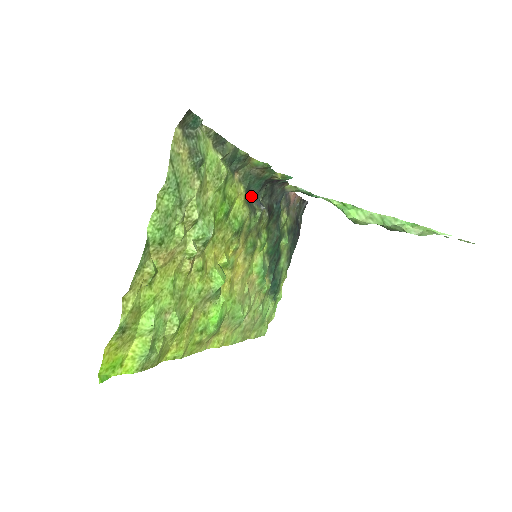
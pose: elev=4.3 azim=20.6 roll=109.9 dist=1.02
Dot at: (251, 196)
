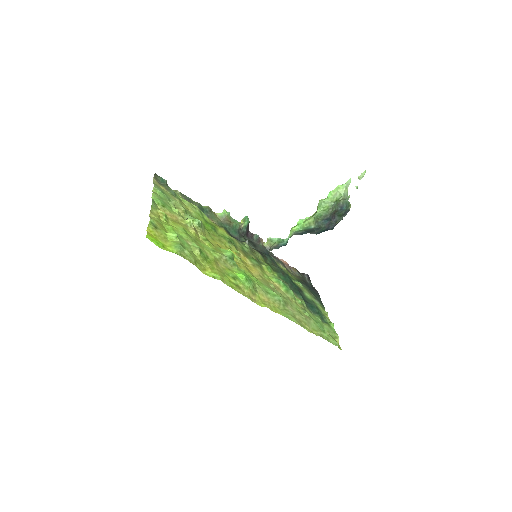
Dot at: occluded
